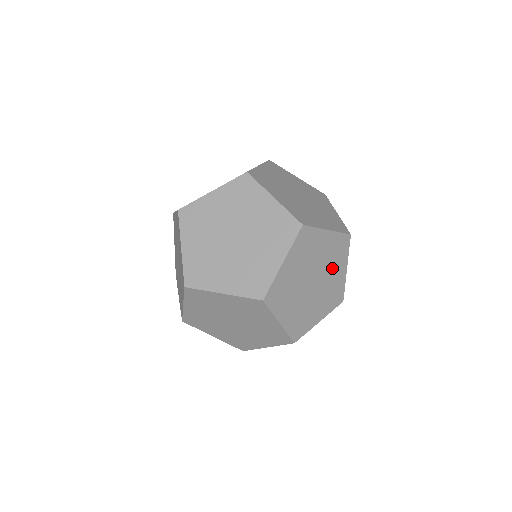
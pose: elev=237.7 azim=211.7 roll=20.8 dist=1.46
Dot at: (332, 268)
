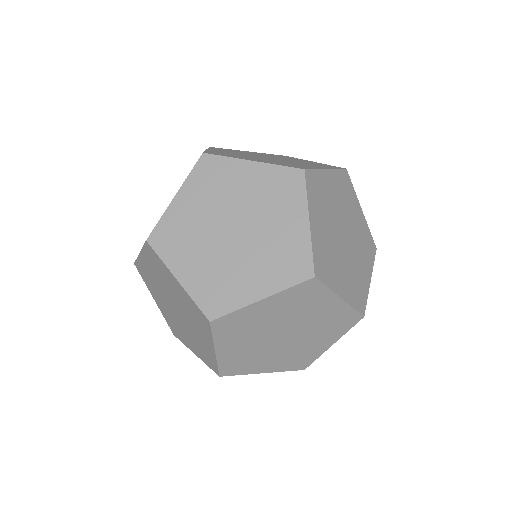
Dot at: (273, 216)
